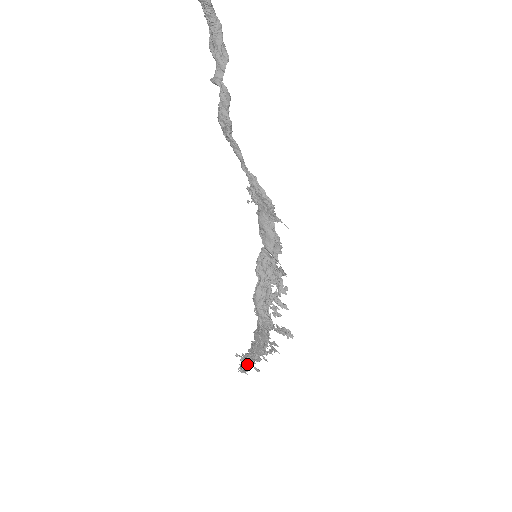
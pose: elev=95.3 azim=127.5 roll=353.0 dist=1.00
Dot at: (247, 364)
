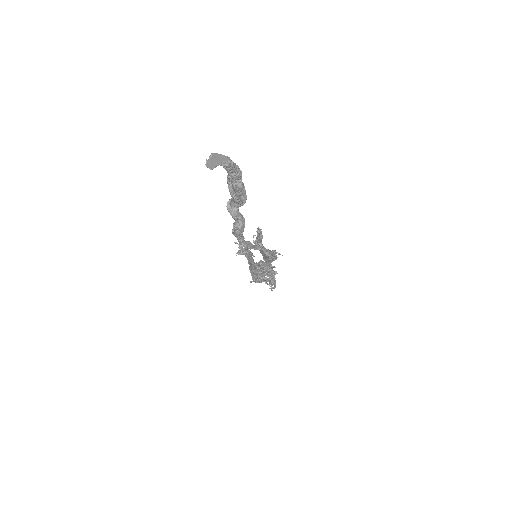
Dot at: occluded
